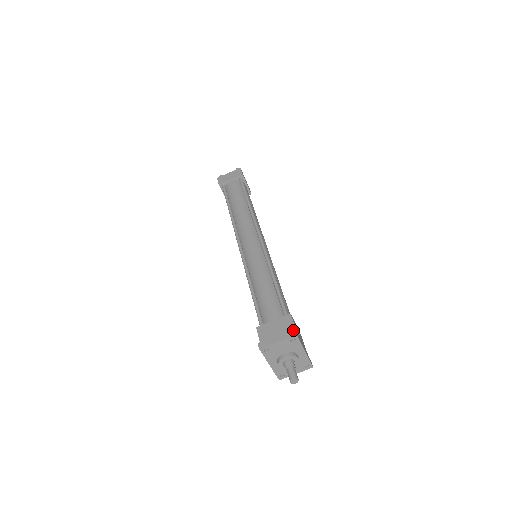
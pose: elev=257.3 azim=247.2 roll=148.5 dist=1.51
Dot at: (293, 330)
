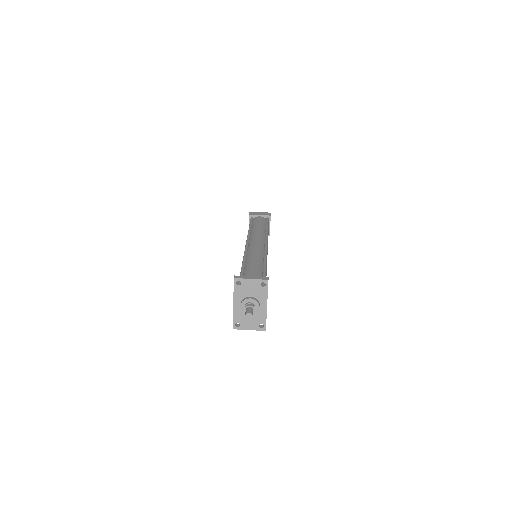
Dot at: (267, 277)
